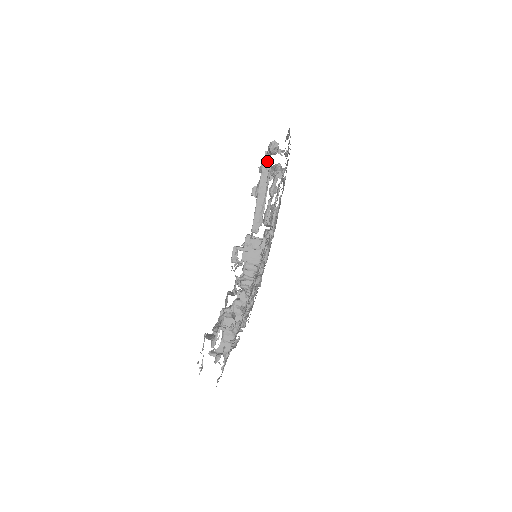
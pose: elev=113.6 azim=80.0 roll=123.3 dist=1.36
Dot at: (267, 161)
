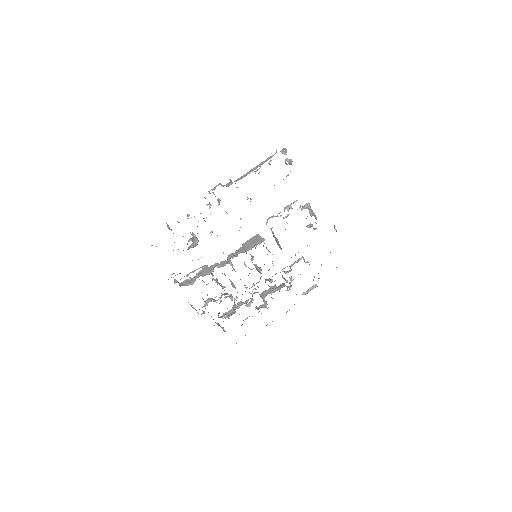
Dot at: occluded
